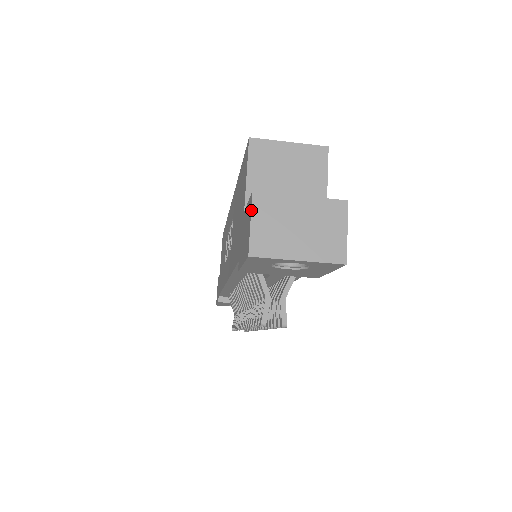
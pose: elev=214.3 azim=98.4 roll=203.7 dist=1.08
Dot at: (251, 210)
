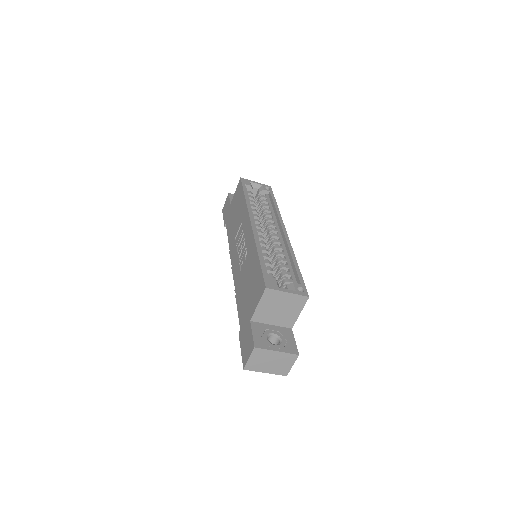
Dot at: (251, 354)
